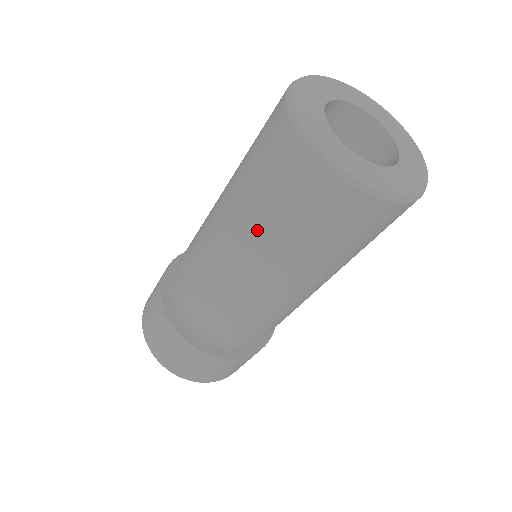
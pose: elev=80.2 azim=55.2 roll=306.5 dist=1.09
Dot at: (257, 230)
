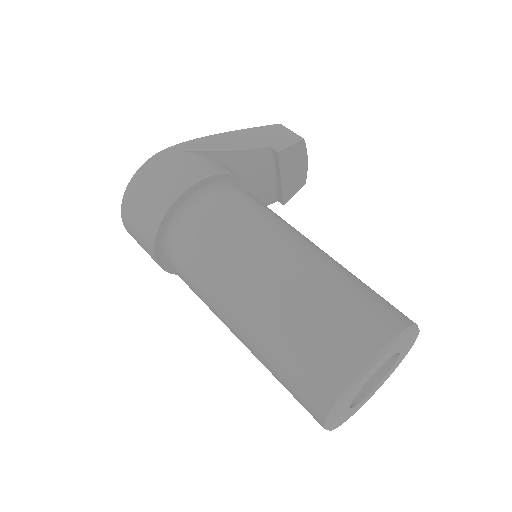
Dot at: (263, 350)
